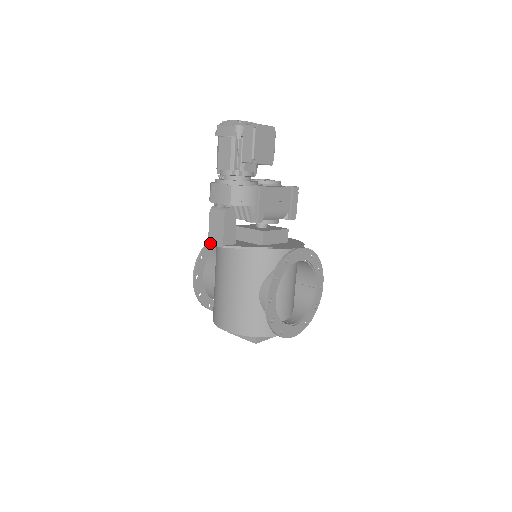
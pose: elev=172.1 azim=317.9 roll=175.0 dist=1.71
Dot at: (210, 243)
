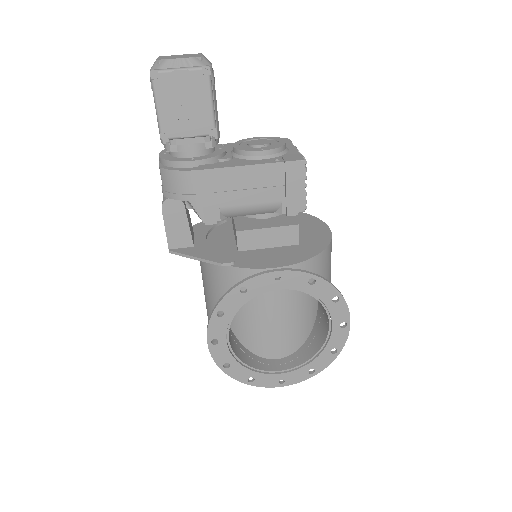
Dot at: occluded
